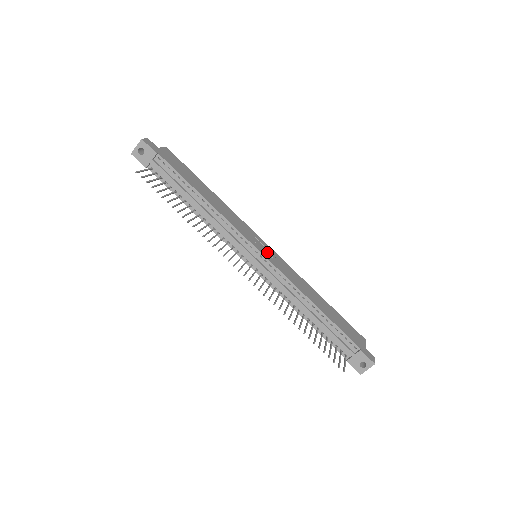
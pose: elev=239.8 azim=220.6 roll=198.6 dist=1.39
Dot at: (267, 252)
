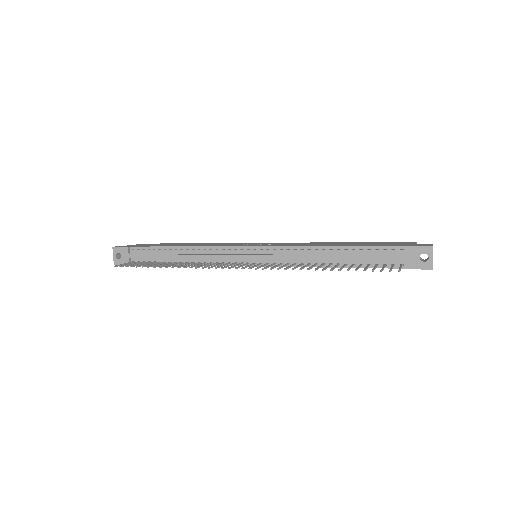
Dot at: occluded
